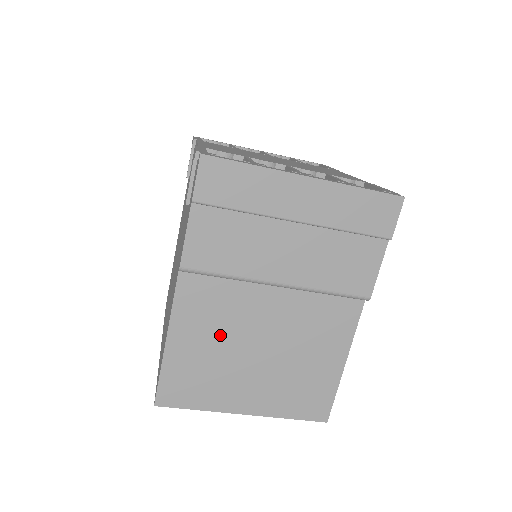
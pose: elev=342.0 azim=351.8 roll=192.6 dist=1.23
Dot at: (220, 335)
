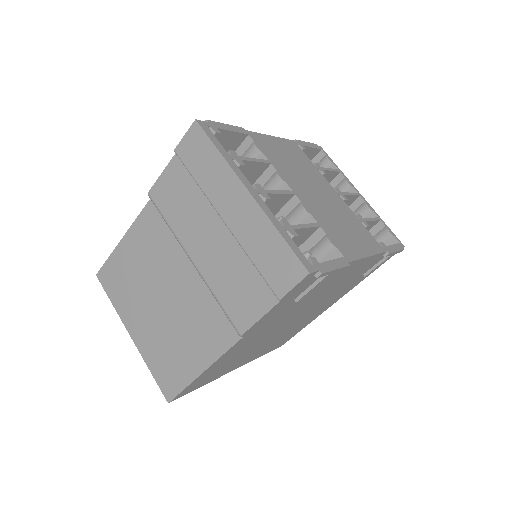
Dot at: (148, 265)
